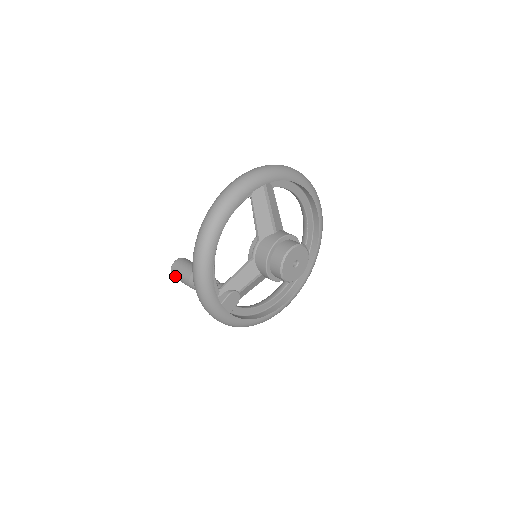
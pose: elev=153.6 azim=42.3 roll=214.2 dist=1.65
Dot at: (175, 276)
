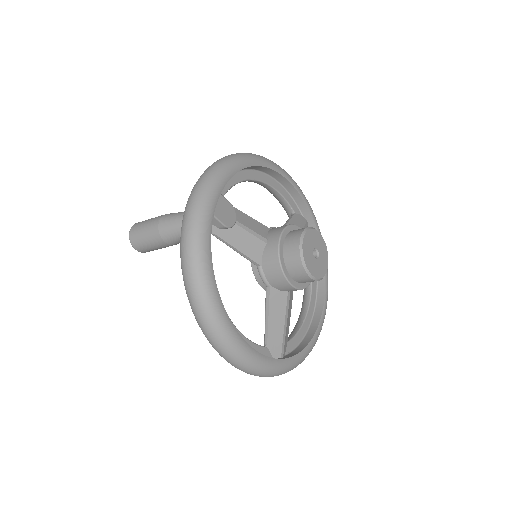
Dot at: (139, 223)
